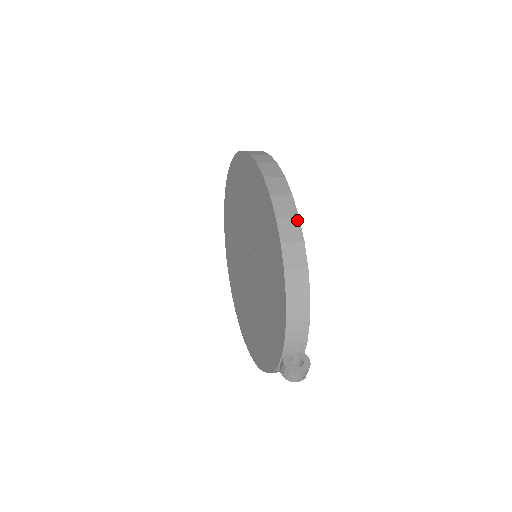
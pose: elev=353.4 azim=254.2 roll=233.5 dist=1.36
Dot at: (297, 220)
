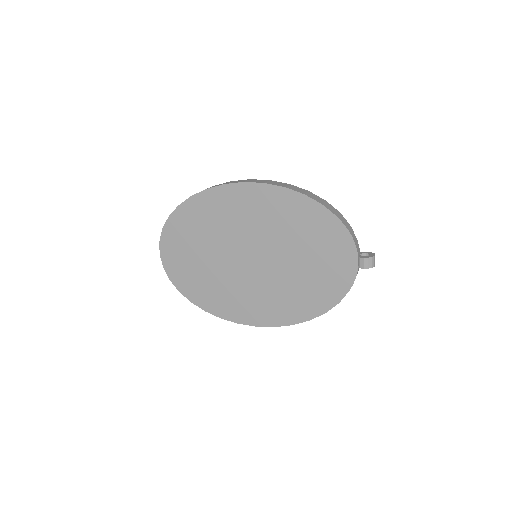
Dot at: (292, 185)
